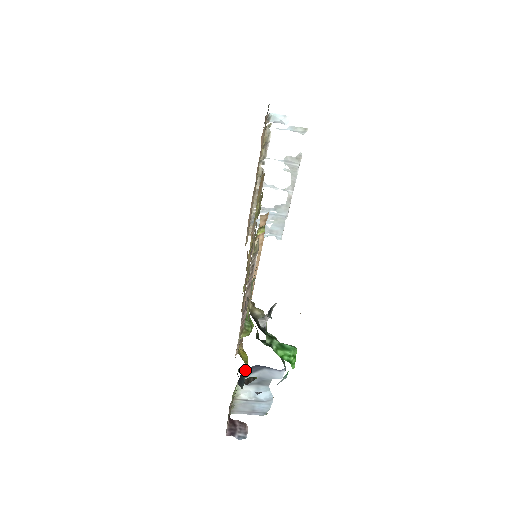
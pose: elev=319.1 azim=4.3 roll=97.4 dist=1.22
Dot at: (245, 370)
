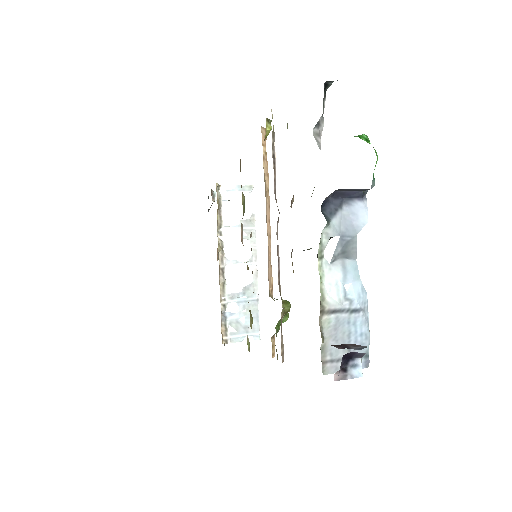
Dot at: (323, 209)
